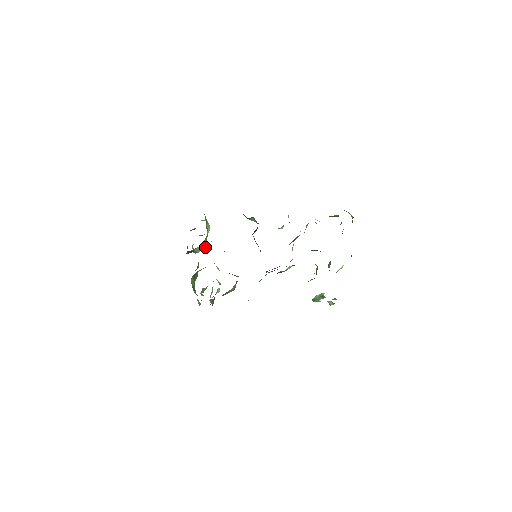
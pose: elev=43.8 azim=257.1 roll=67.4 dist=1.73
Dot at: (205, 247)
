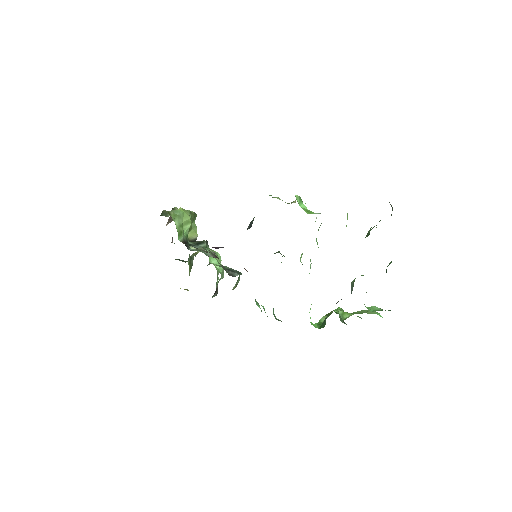
Dot at: occluded
